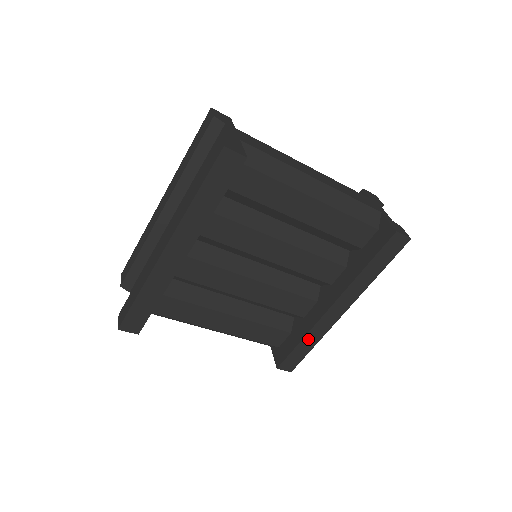
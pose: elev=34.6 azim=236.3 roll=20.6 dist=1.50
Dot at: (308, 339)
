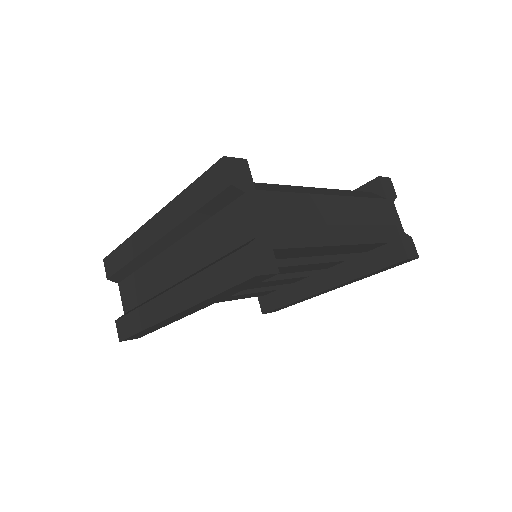
Dot at: (296, 302)
